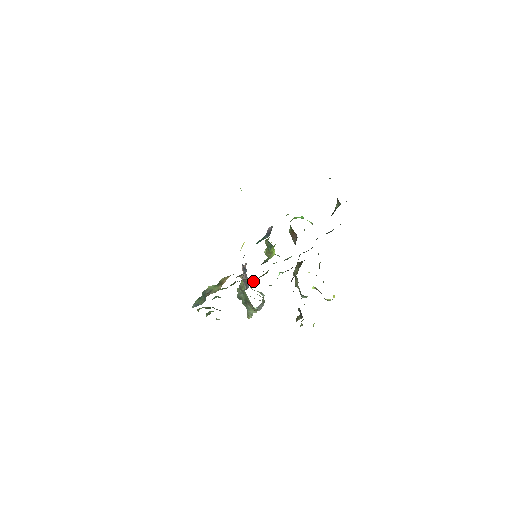
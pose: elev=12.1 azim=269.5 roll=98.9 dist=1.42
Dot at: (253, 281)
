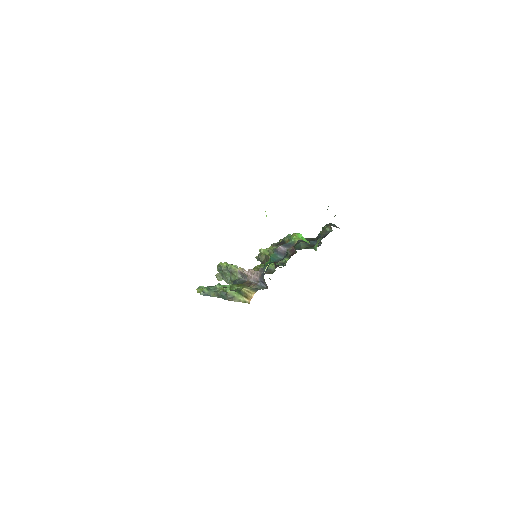
Dot at: occluded
